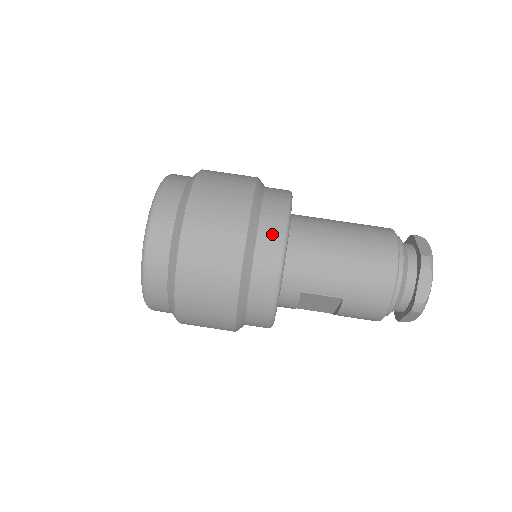
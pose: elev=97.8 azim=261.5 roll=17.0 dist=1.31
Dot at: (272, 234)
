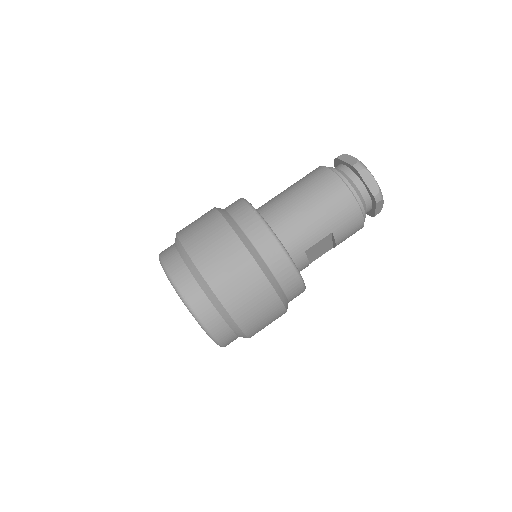
Dot at: (258, 232)
